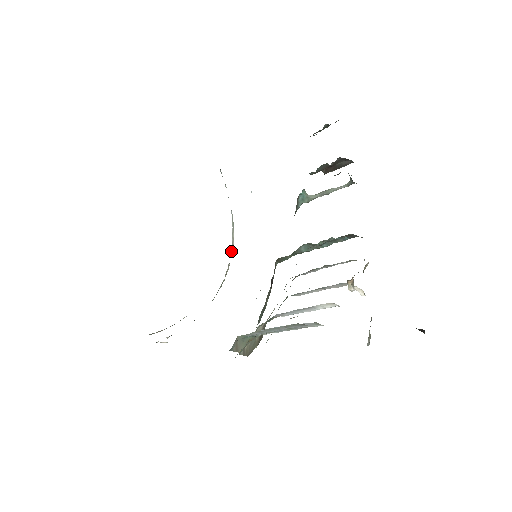
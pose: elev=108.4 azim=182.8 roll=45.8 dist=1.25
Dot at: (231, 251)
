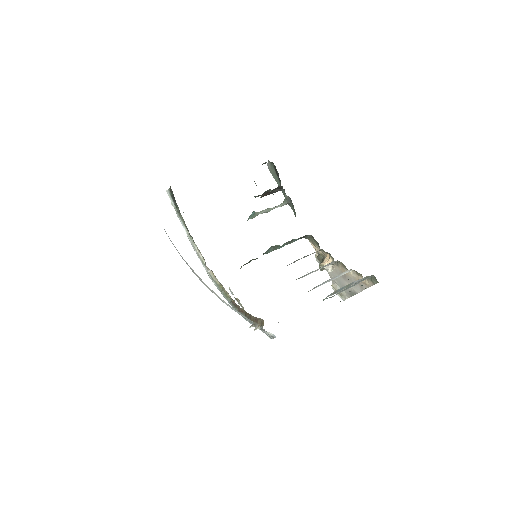
Dot at: (202, 262)
